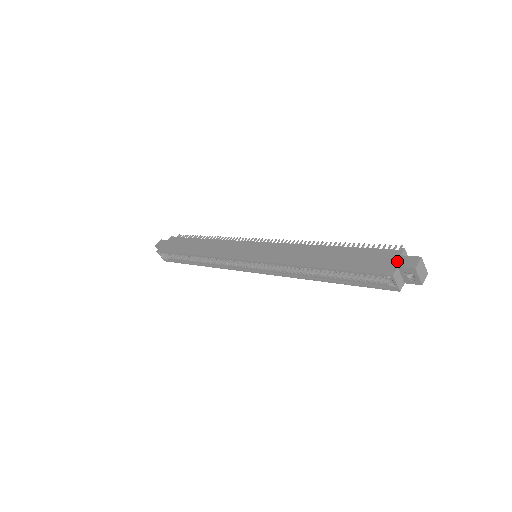
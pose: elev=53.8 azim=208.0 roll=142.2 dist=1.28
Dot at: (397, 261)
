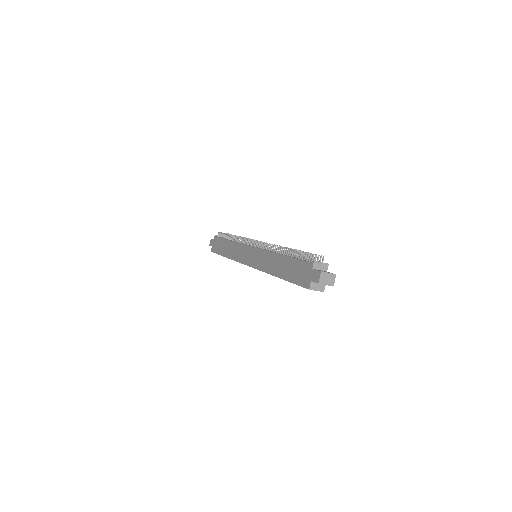
Dot at: (310, 275)
